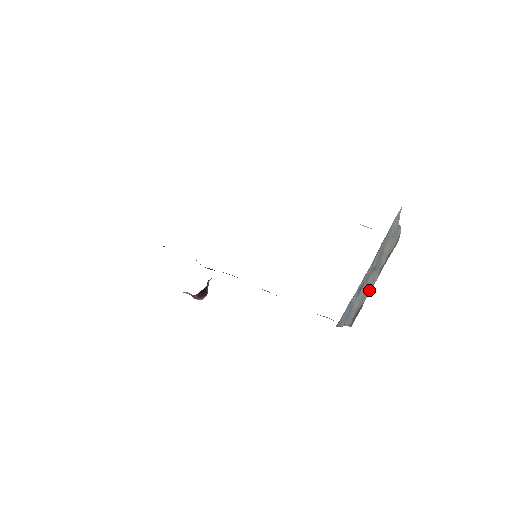
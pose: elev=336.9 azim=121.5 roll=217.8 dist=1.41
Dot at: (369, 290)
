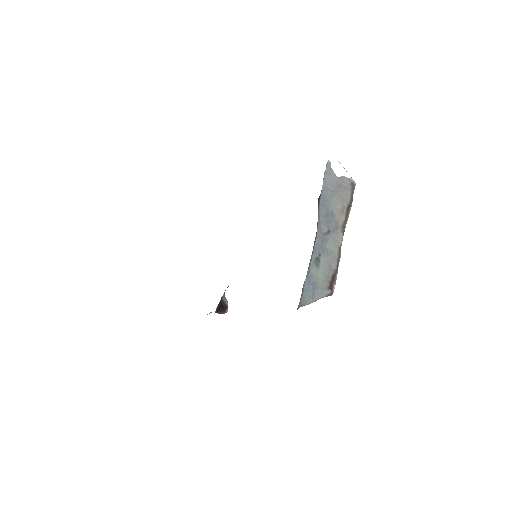
Dot at: (336, 253)
